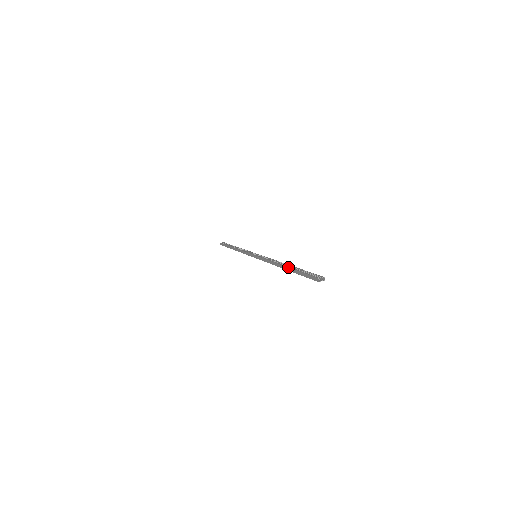
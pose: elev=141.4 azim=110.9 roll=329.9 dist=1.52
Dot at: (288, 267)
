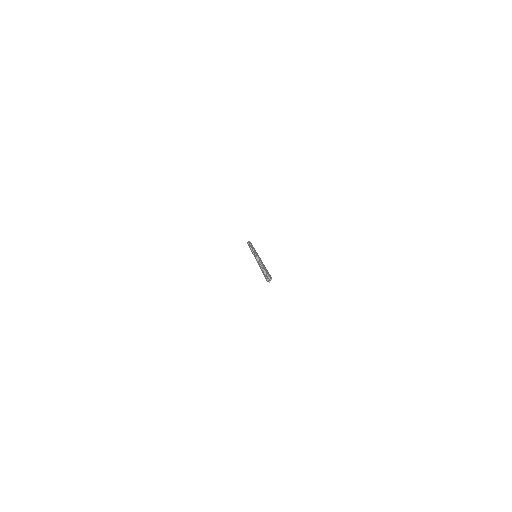
Dot at: occluded
